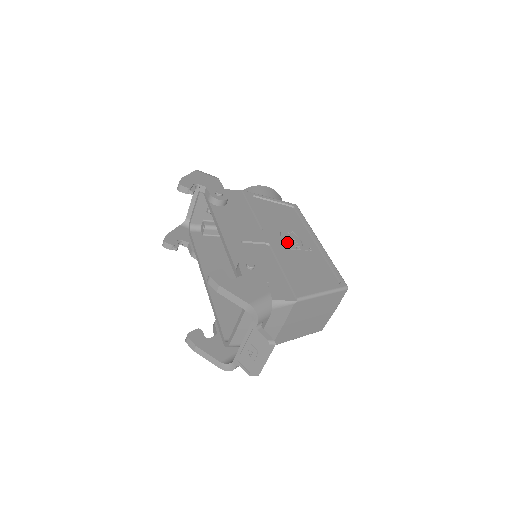
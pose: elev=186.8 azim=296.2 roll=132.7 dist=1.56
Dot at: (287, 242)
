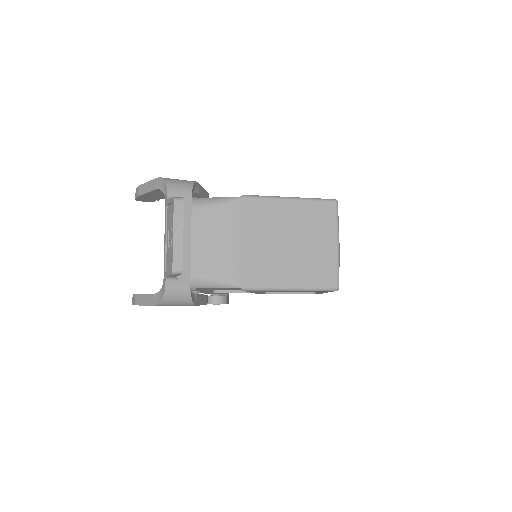
Dot at: occluded
